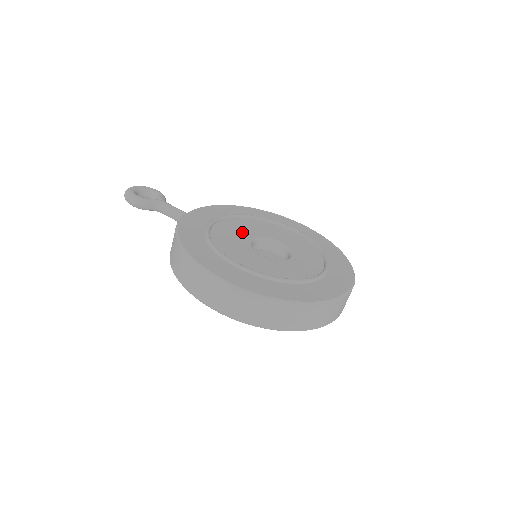
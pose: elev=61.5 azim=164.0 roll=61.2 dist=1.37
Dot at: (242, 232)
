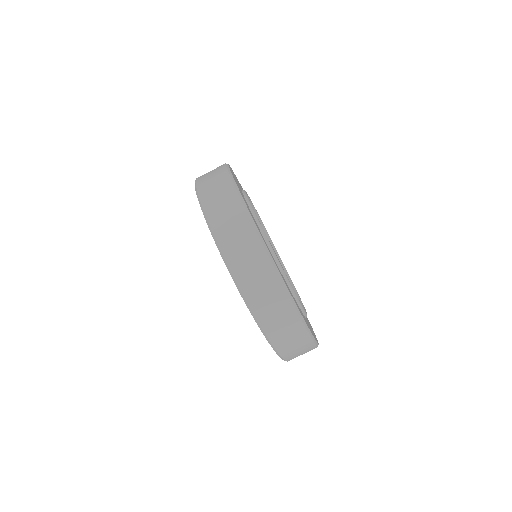
Dot at: occluded
